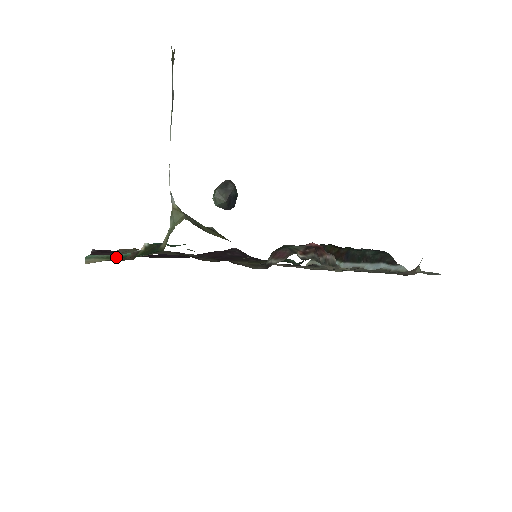
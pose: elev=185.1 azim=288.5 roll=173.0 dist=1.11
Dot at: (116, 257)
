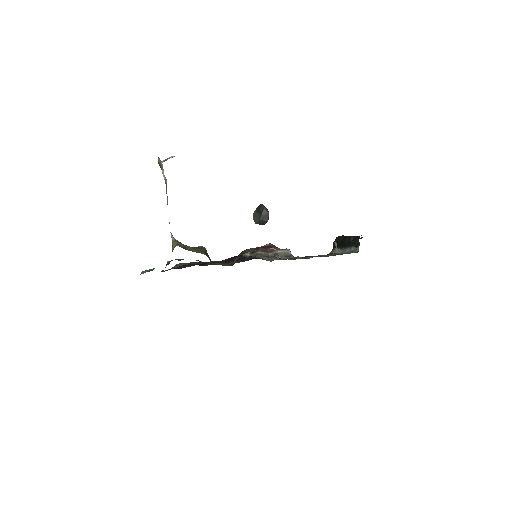
Dot at: (150, 270)
